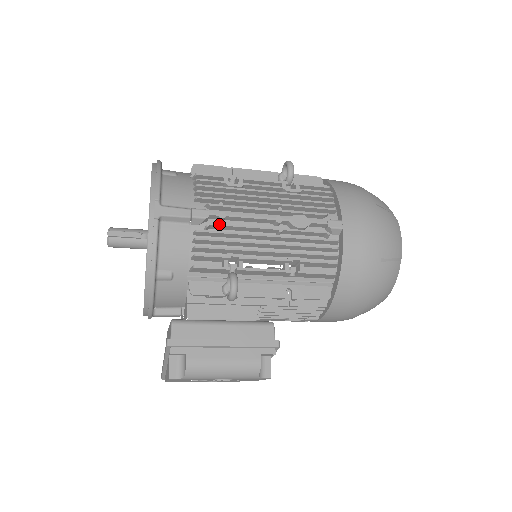
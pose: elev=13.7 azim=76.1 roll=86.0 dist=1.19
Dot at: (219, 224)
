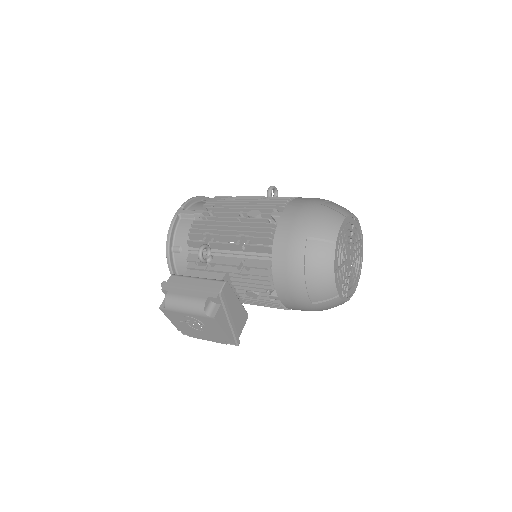
Dot at: (205, 216)
